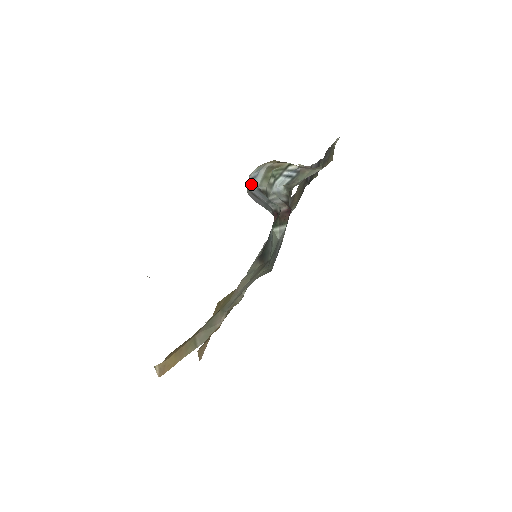
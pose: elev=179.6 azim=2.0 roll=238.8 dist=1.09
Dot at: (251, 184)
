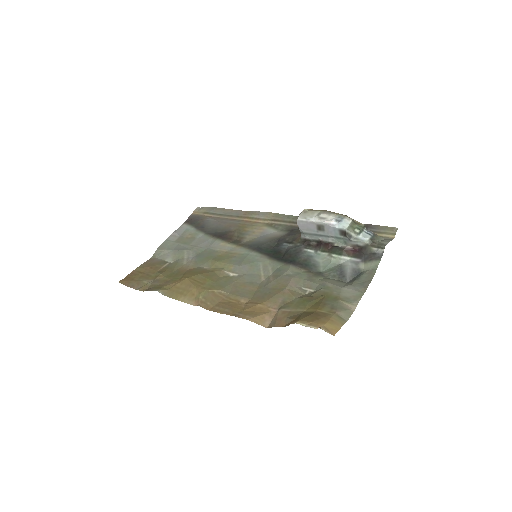
Dot at: (334, 223)
